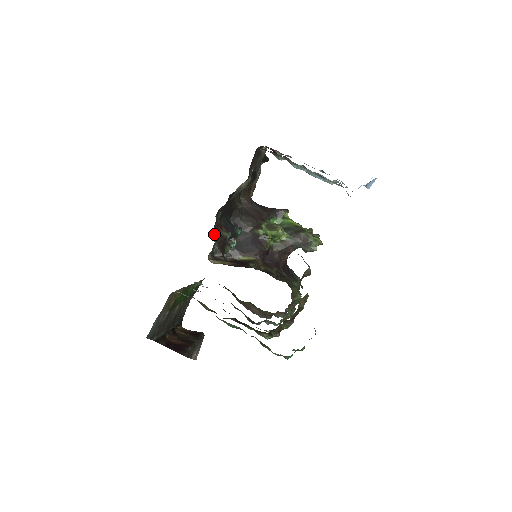
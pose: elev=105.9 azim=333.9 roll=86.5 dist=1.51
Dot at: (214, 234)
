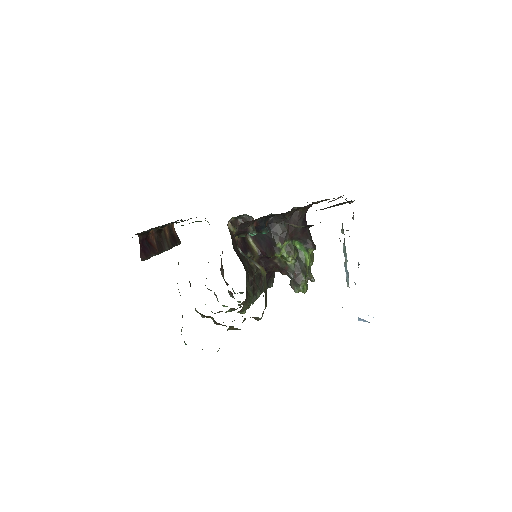
Dot at: (242, 224)
